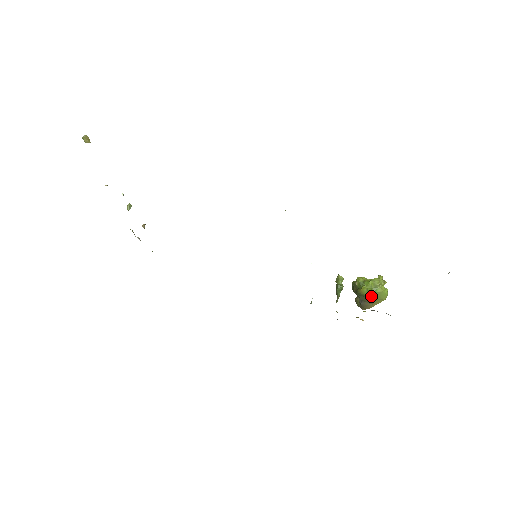
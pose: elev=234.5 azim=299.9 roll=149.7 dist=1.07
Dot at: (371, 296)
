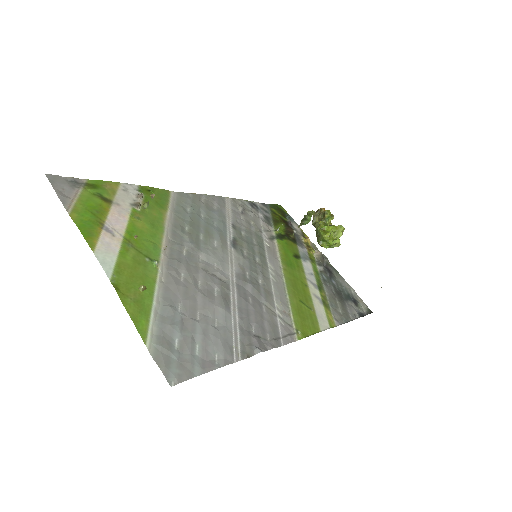
Dot at: occluded
